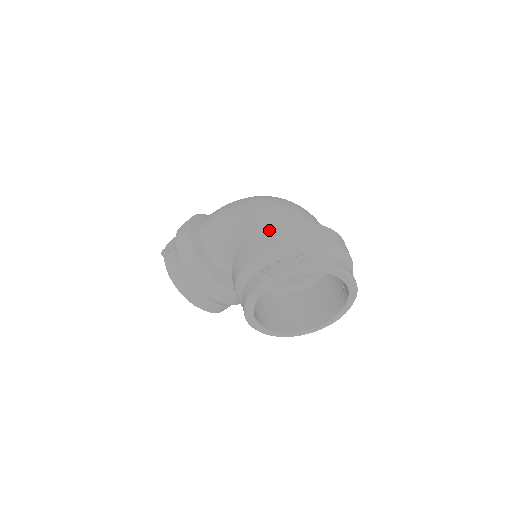
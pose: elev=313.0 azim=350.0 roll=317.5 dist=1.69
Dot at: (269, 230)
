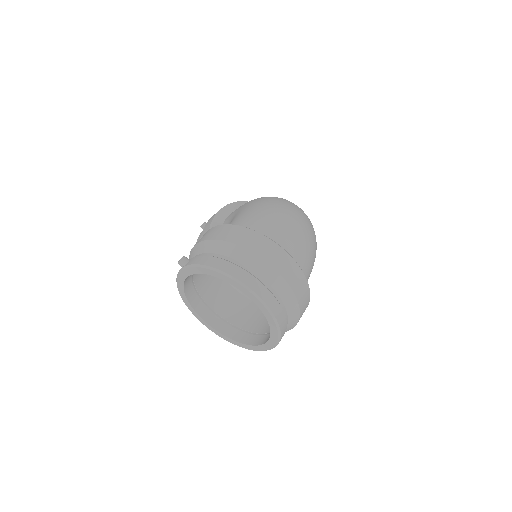
Dot at: (221, 225)
